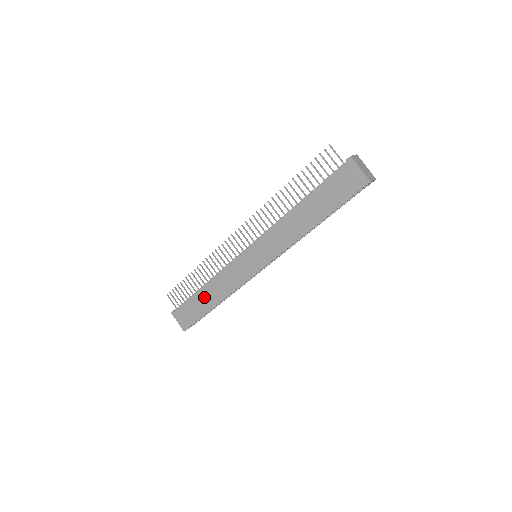
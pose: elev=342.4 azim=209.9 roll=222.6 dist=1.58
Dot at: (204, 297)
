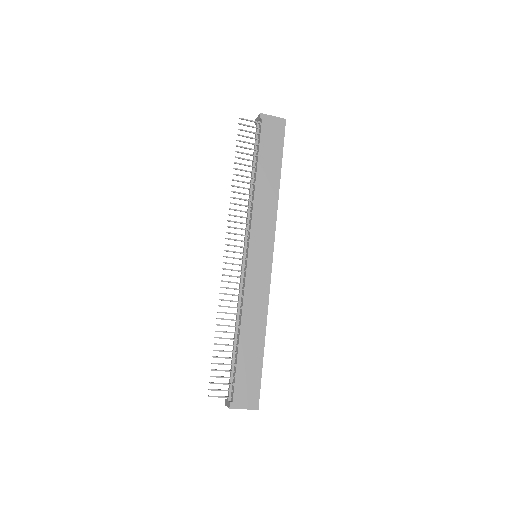
Dot at: (248, 344)
